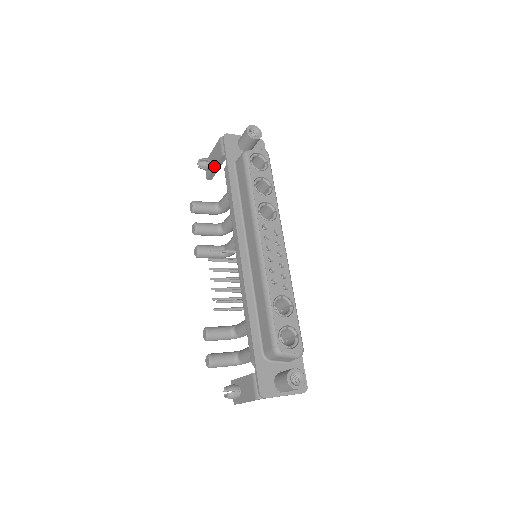
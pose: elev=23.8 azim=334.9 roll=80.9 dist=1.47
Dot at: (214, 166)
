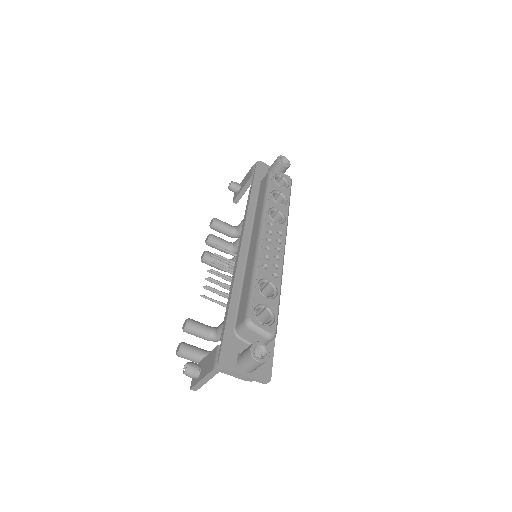
Dot at: (242, 188)
